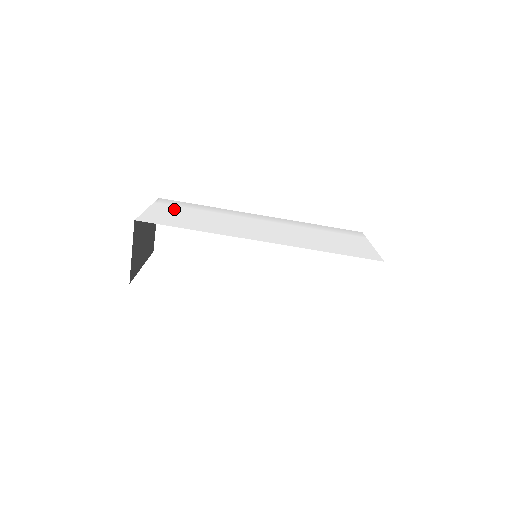
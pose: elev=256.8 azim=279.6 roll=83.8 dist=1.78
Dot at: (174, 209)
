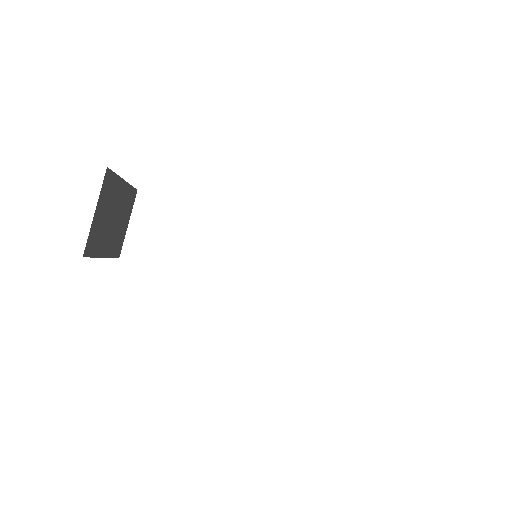
Dot at: occluded
